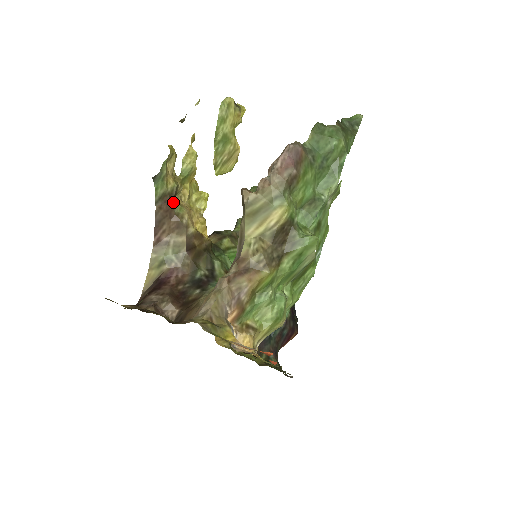
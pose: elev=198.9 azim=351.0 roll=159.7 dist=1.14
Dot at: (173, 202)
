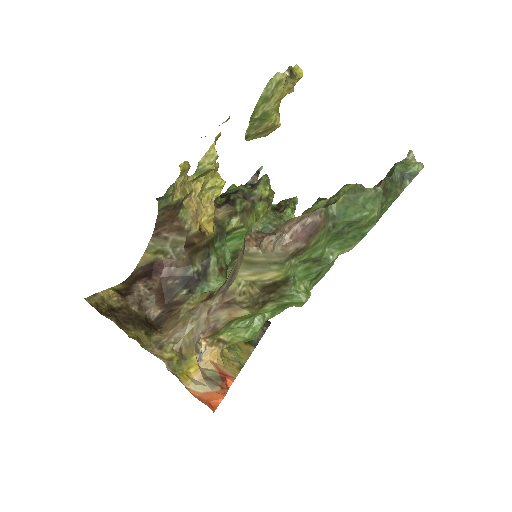
Dot at: (178, 209)
